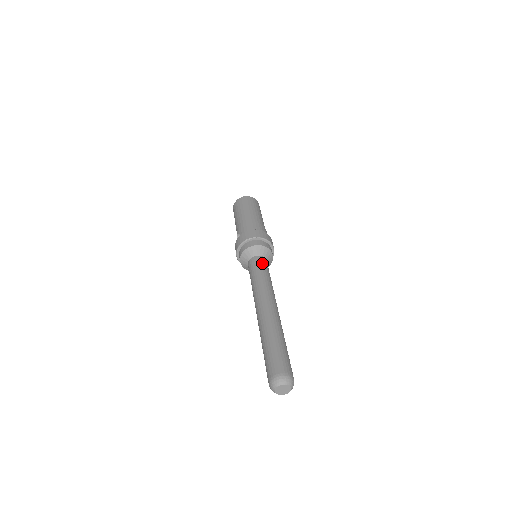
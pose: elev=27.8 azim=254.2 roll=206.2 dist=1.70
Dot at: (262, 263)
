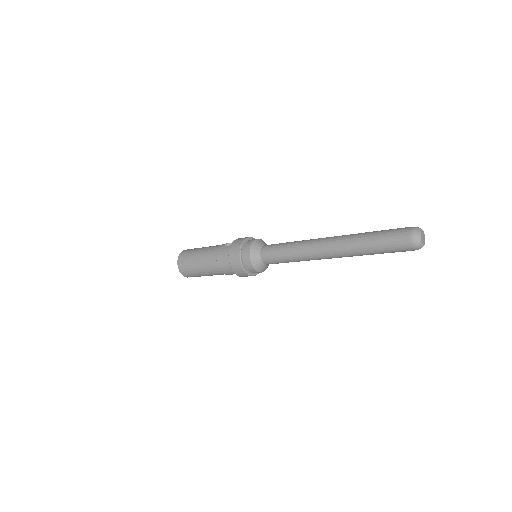
Dot at: occluded
